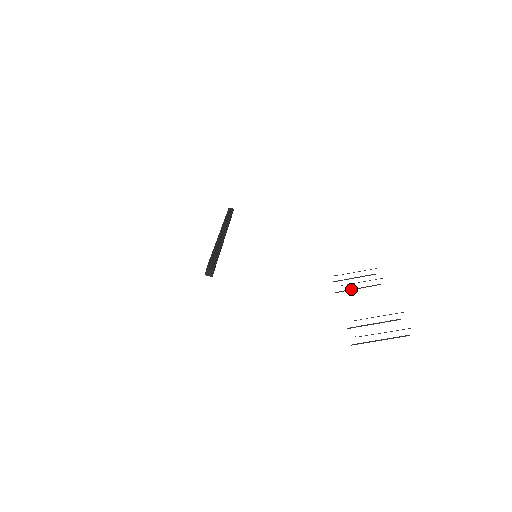
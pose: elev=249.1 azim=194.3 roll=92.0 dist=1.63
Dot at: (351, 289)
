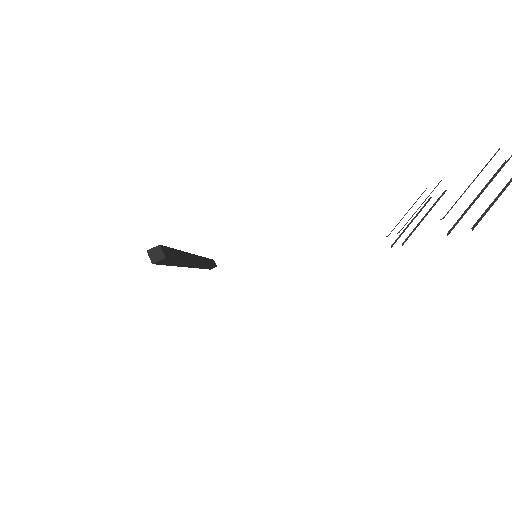
Dot at: occluded
